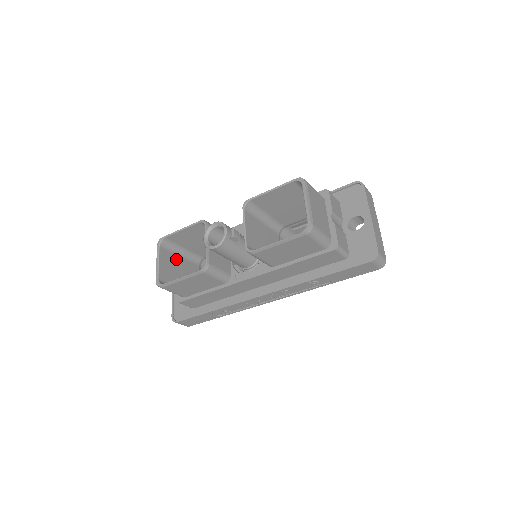
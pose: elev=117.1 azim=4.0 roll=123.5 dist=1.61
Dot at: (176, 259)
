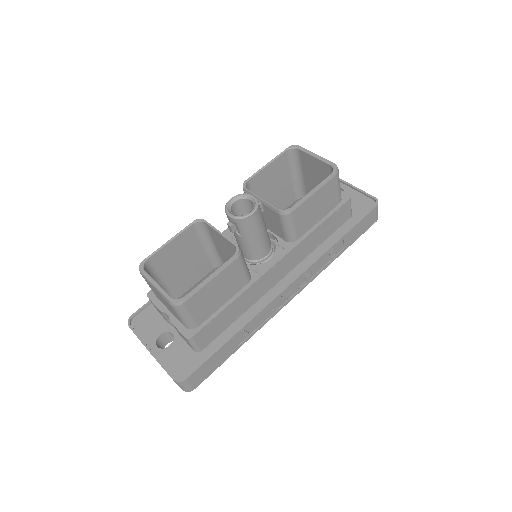
Dot at: occluded
